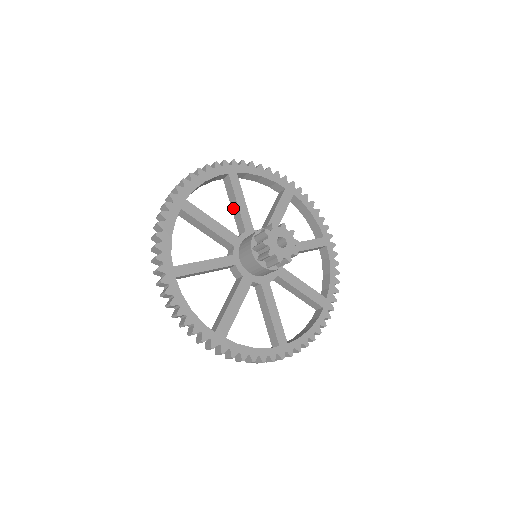
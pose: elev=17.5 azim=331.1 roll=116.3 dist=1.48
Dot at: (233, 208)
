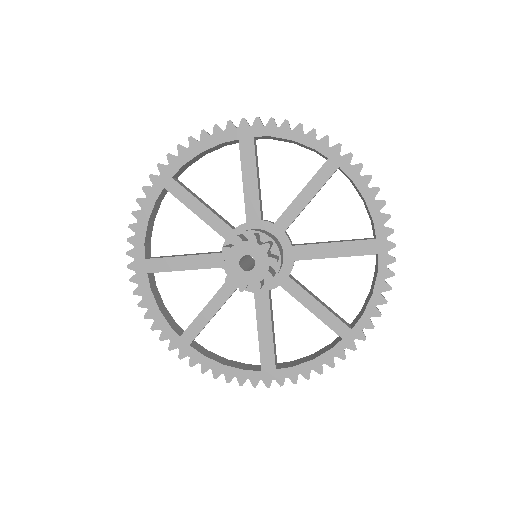
Dot at: occluded
